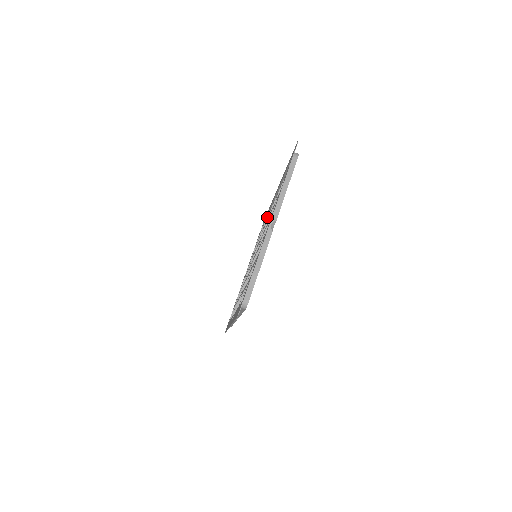
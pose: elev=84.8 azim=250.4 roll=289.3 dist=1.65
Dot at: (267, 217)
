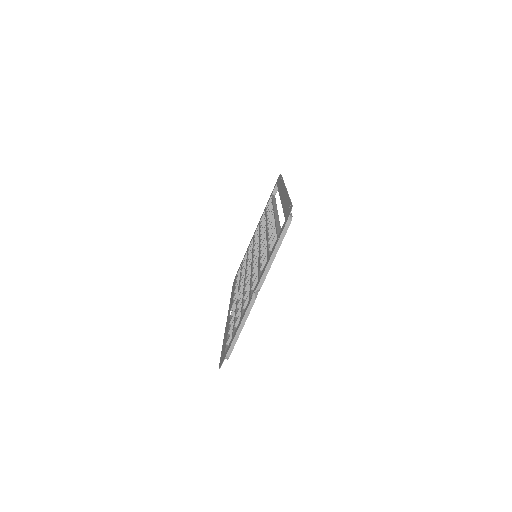
Dot at: (273, 208)
